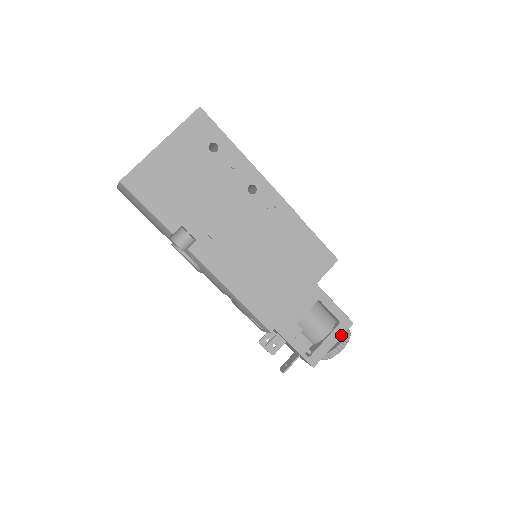
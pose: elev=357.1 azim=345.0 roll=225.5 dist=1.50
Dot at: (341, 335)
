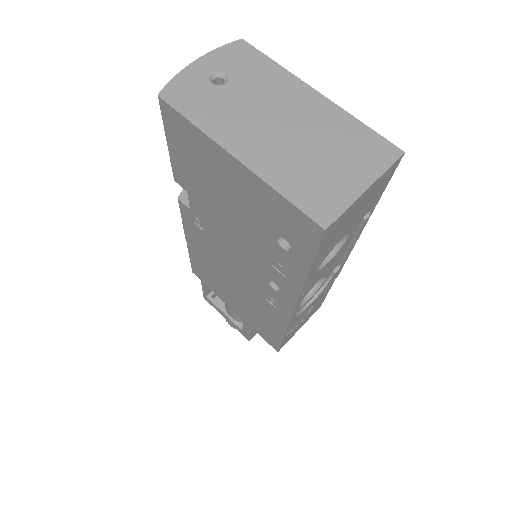
Dot at: (236, 328)
